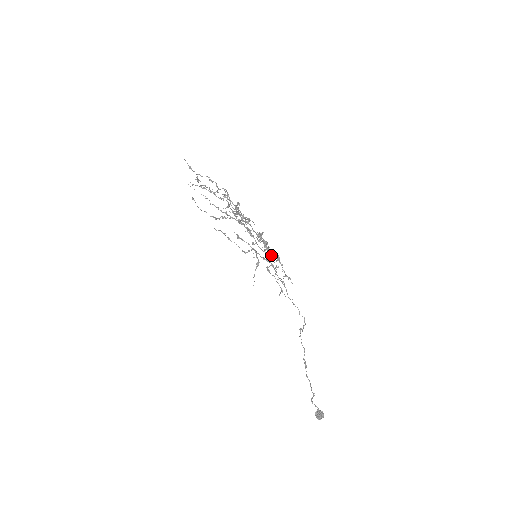
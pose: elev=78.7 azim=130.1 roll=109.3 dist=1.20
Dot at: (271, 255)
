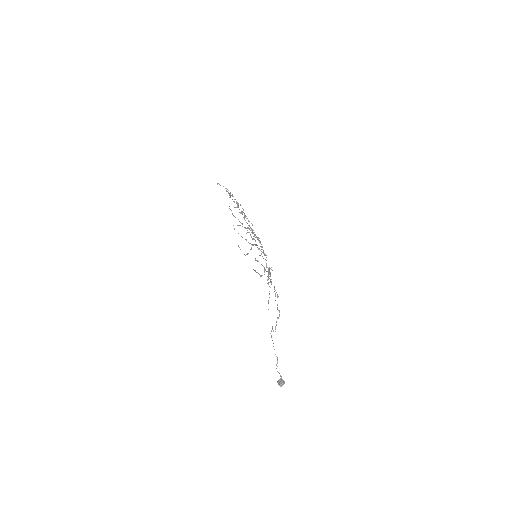
Dot at: occluded
